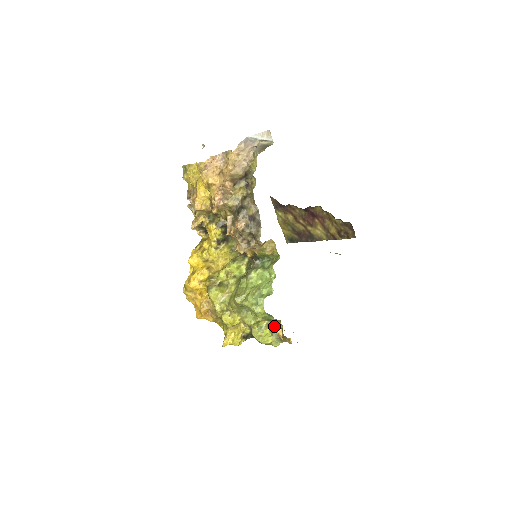
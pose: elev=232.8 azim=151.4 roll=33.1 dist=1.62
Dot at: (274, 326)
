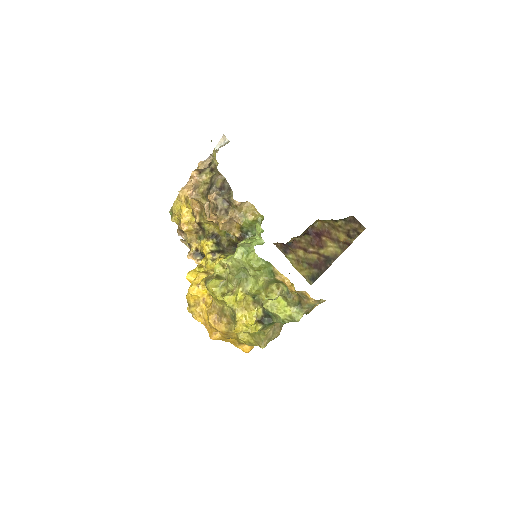
Dot at: (288, 296)
